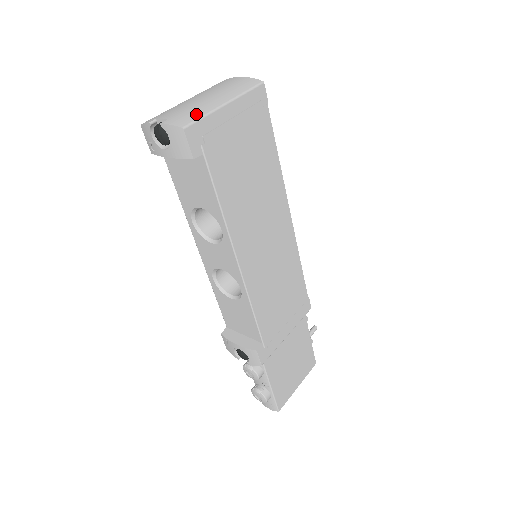
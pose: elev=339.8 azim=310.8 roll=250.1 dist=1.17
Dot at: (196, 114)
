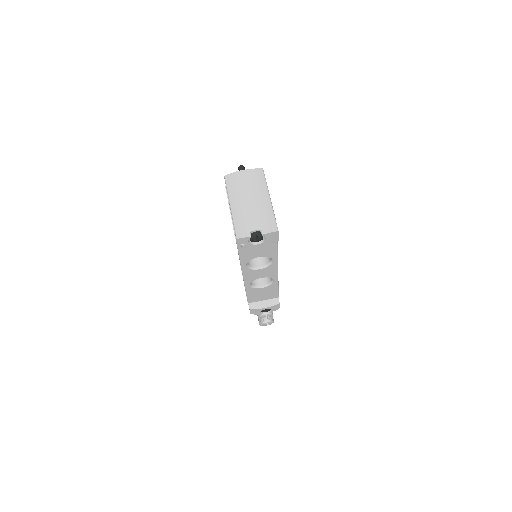
Dot at: (270, 217)
